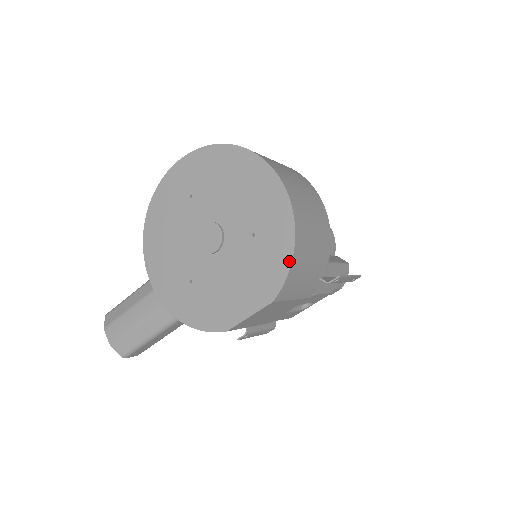
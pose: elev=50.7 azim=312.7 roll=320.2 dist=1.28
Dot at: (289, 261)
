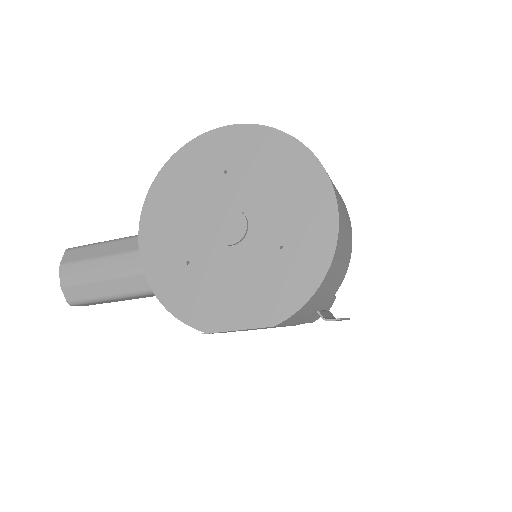
Dot at: (310, 293)
